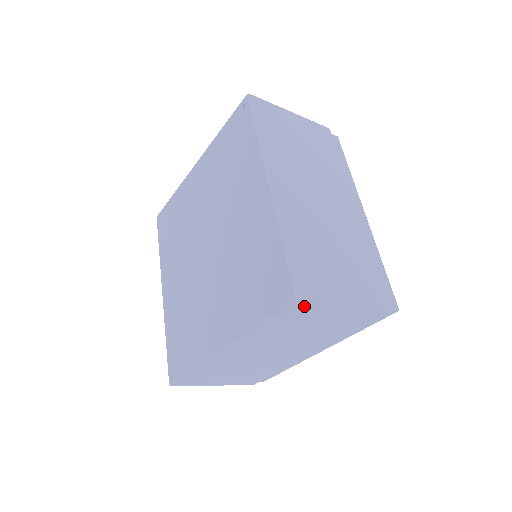
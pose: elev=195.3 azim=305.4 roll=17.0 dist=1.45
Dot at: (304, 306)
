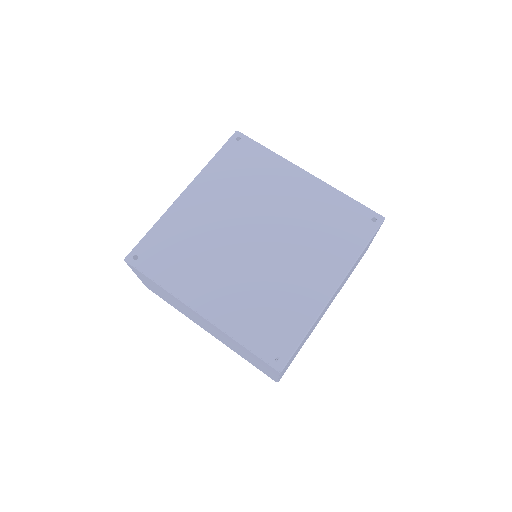
Dot at: occluded
